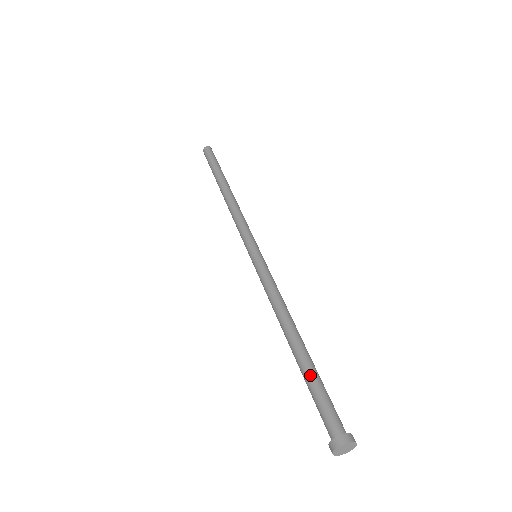
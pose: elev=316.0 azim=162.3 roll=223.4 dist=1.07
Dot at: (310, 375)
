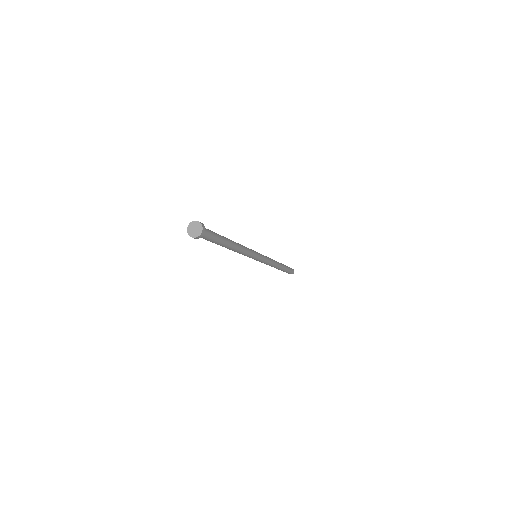
Dot at: occluded
